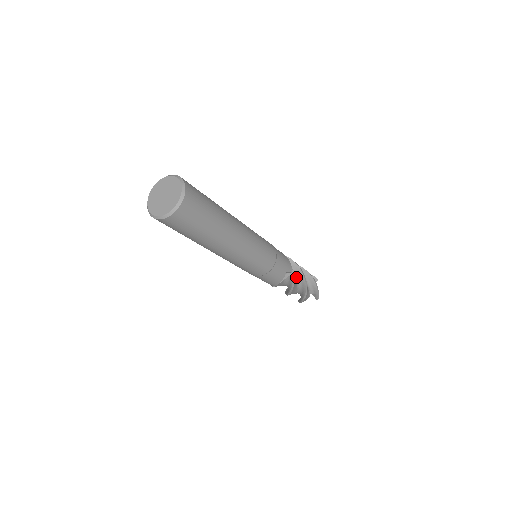
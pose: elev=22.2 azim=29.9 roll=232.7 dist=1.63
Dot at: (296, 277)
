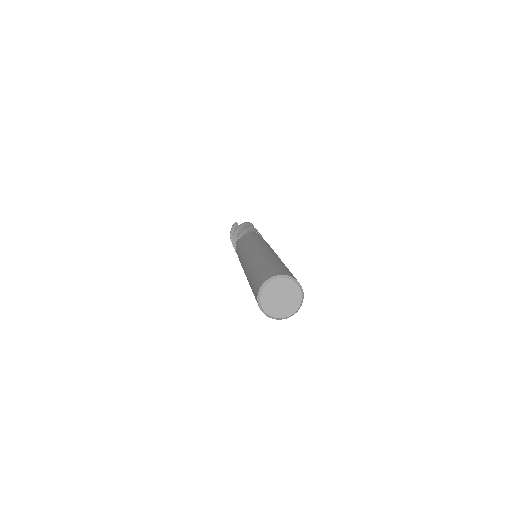
Dot at: occluded
